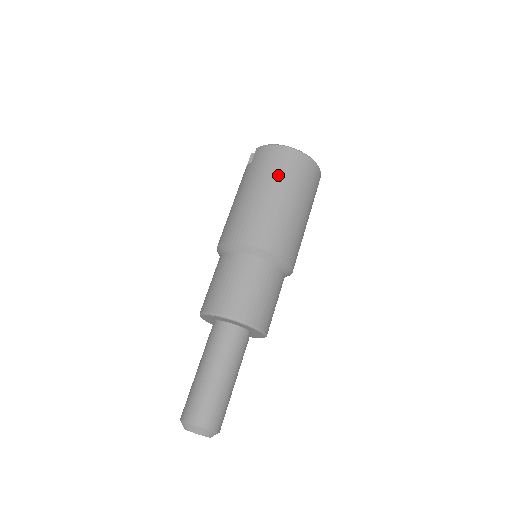
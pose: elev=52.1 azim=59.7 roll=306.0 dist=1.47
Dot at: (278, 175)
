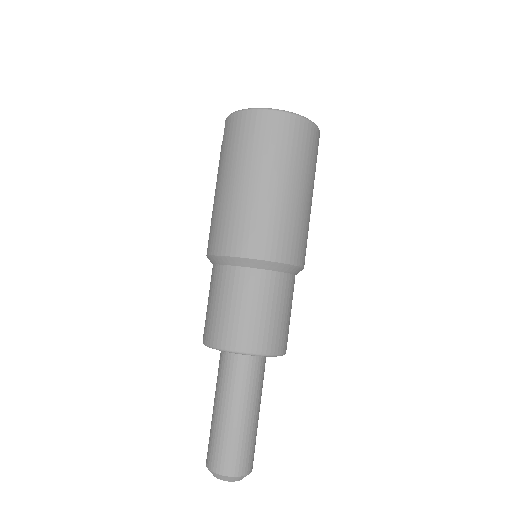
Dot at: (251, 153)
